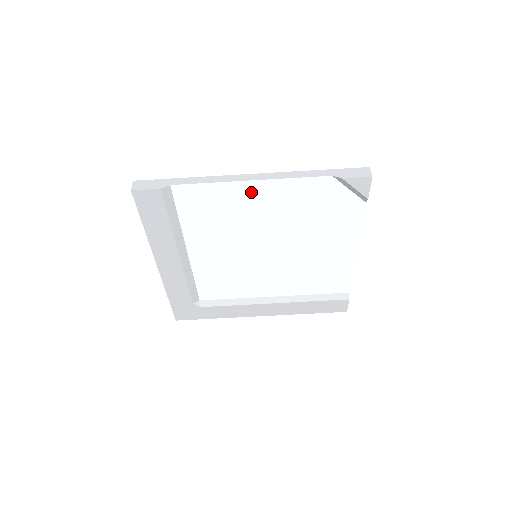
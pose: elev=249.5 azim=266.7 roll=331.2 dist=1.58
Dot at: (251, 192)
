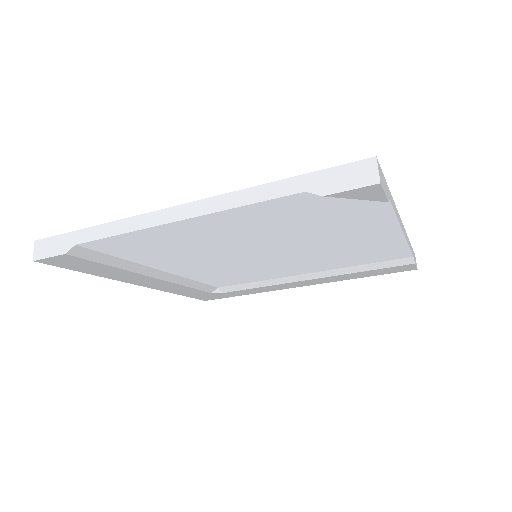
Dot at: (190, 228)
